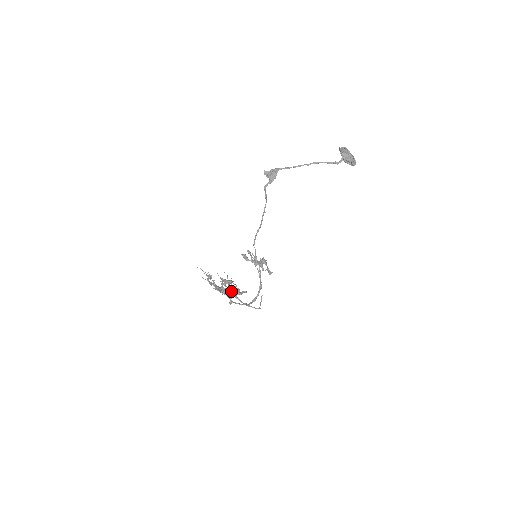
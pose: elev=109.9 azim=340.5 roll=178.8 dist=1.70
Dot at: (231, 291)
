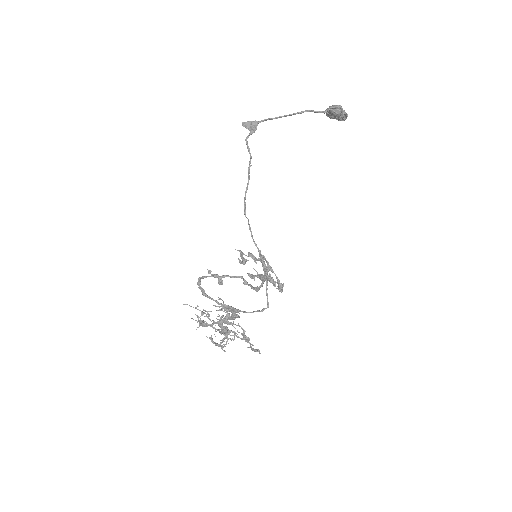
Dot at: (230, 318)
